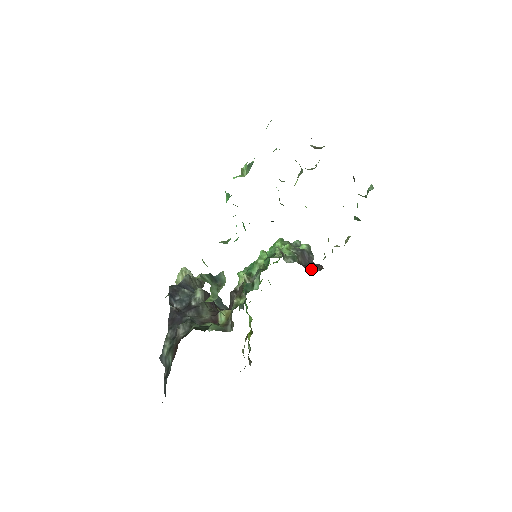
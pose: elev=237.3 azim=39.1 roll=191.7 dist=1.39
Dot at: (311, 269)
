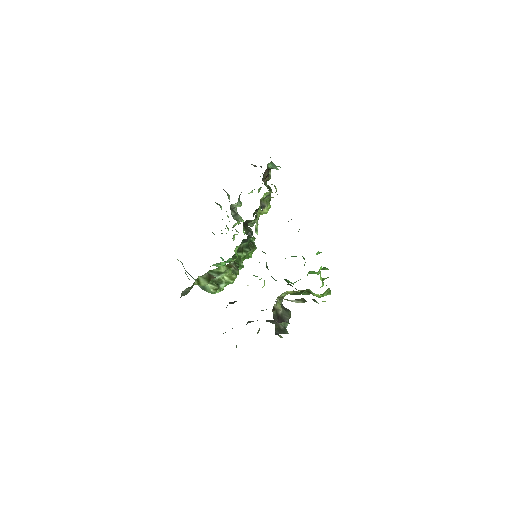
Dot at: occluded
